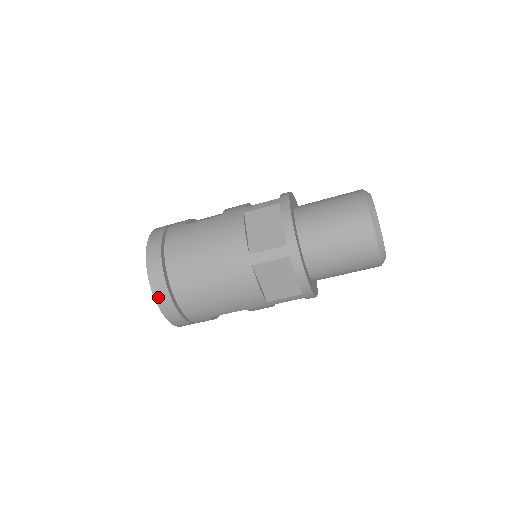
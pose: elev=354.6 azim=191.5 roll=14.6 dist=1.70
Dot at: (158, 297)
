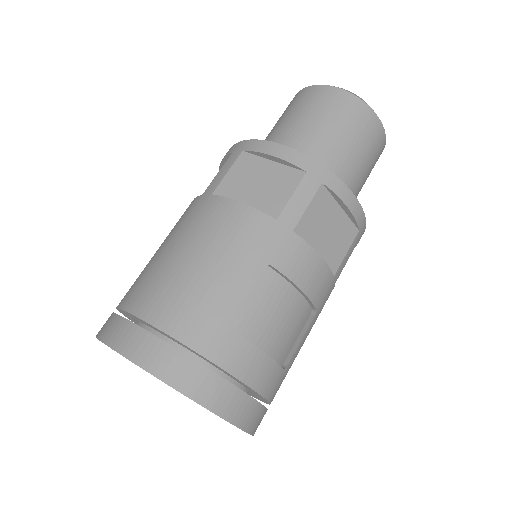
Dot at: (119, 344)
